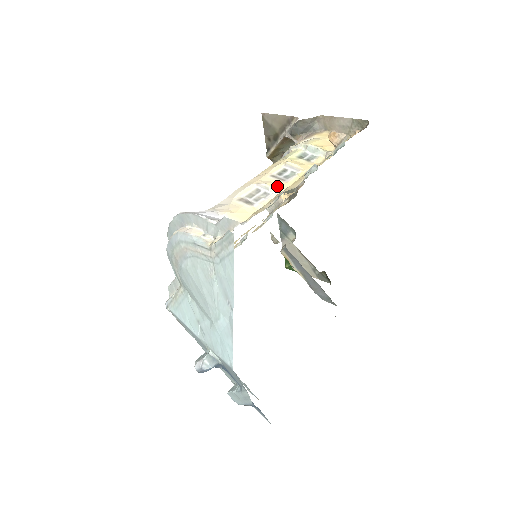
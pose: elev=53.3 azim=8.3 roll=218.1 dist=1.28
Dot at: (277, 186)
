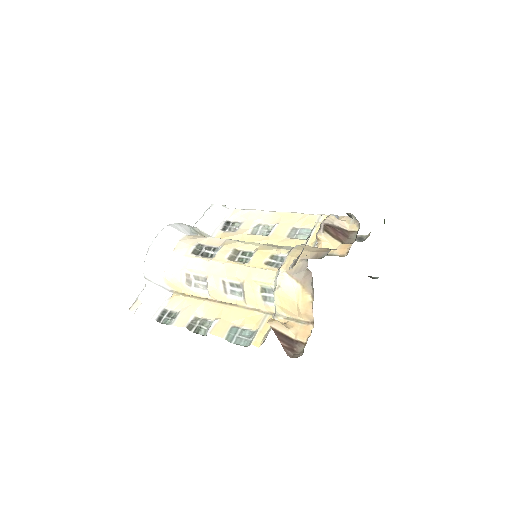
Dot at: (214, 293)
